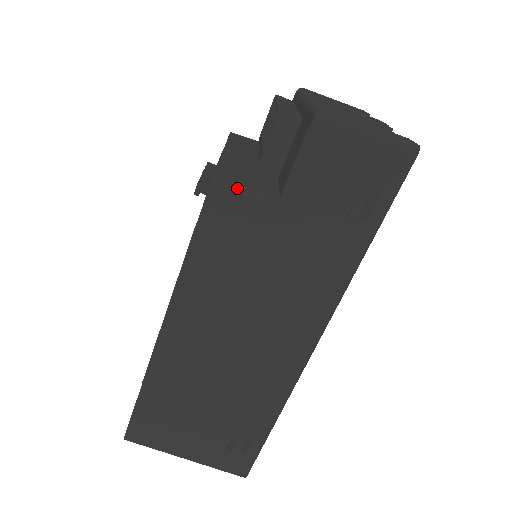
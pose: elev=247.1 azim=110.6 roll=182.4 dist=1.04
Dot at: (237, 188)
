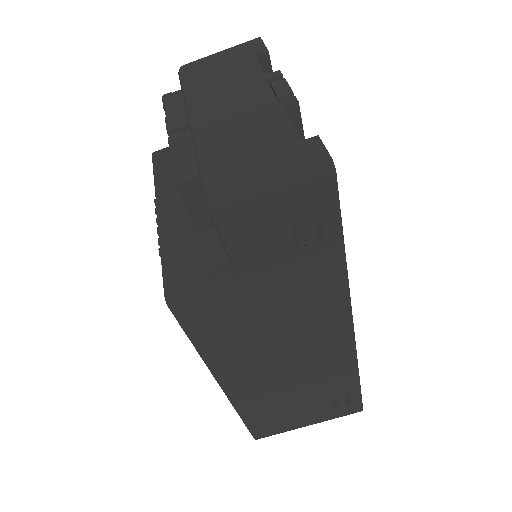
Dot at: (192, 295)
